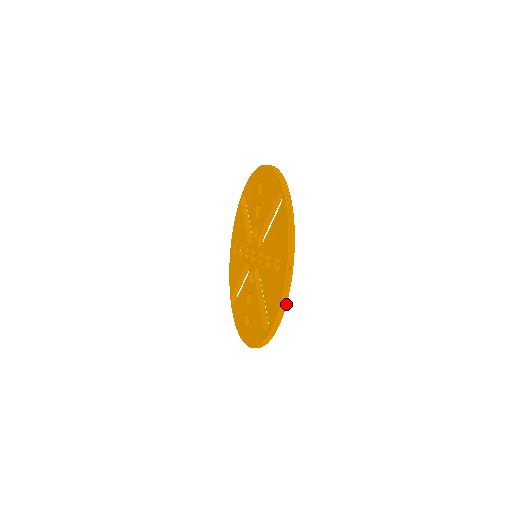
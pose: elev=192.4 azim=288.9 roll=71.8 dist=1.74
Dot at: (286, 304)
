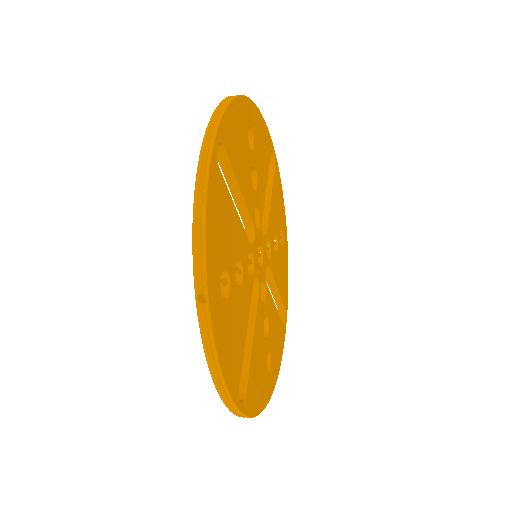
Dot at: (219, 365)
